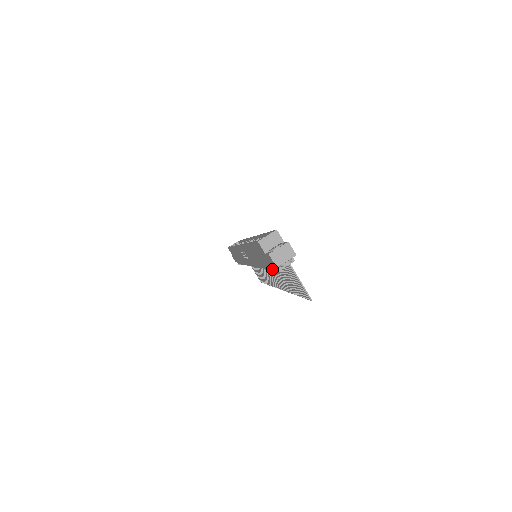
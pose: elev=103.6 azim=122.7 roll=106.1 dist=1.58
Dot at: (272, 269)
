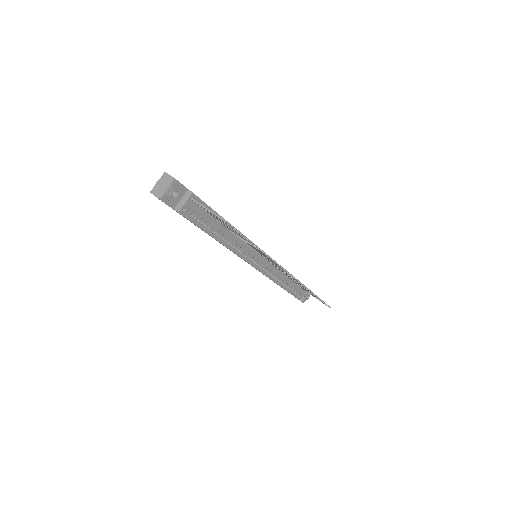
Dot at: occluded
